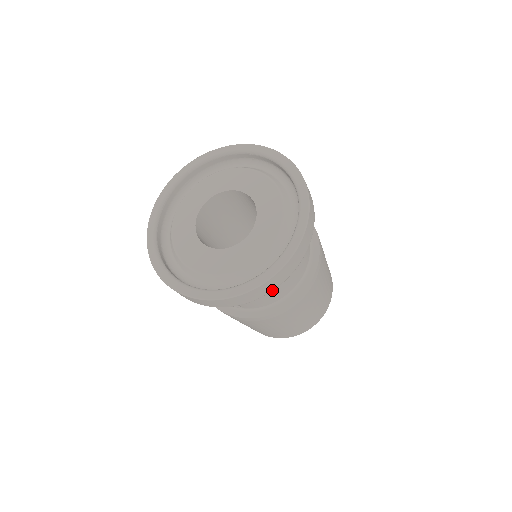
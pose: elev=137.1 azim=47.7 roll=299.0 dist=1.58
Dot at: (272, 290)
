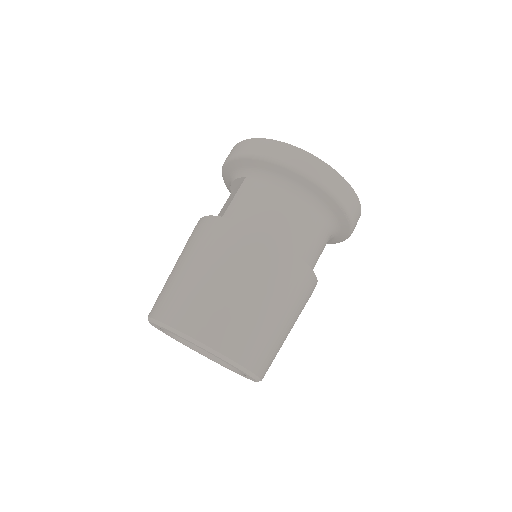
Dot at: (289, 164)
